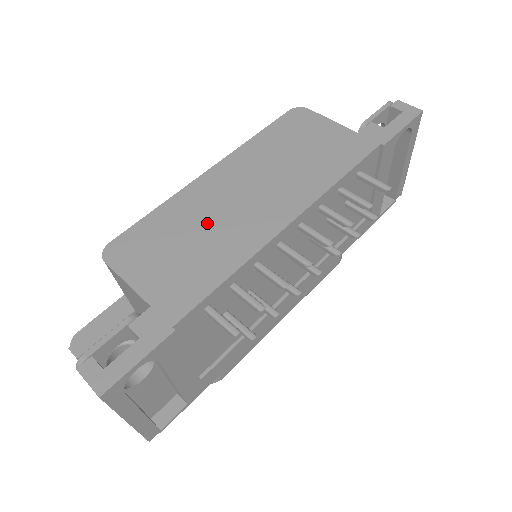
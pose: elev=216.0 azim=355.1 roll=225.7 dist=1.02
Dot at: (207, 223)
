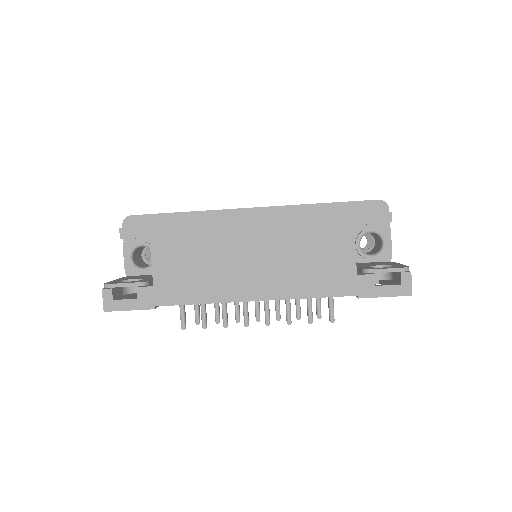
Dot at: (217, 260)
